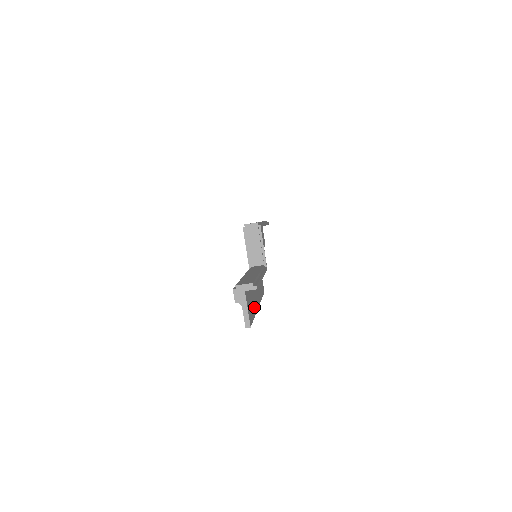
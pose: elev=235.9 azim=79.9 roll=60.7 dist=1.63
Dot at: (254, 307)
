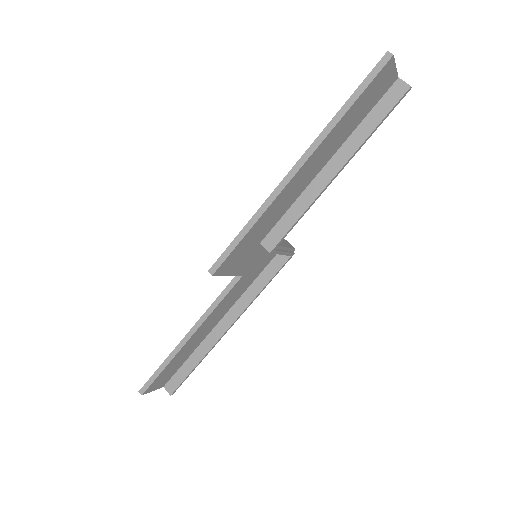
Dot at: (340, 127)
